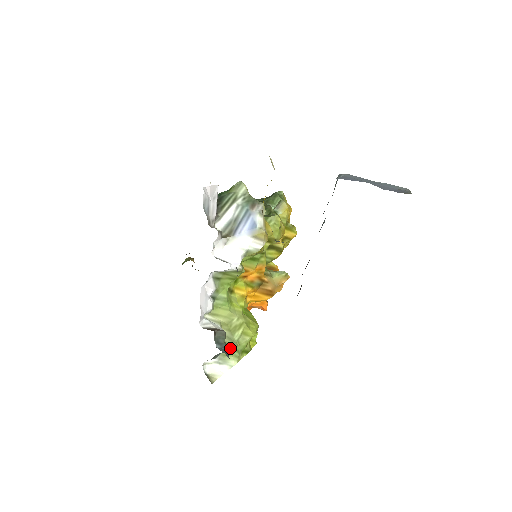
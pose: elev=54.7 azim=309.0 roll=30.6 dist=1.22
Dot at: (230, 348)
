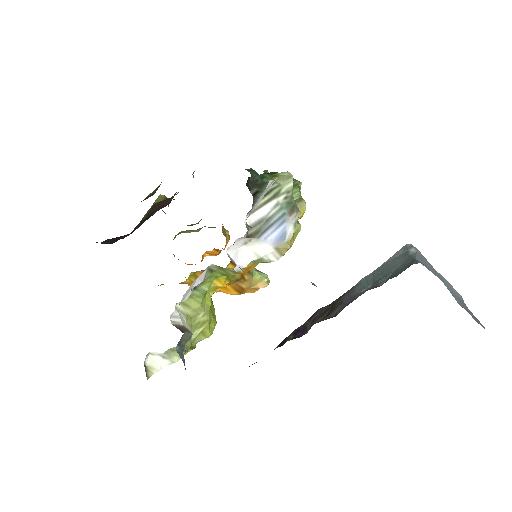
Dot at: (187, 351)
